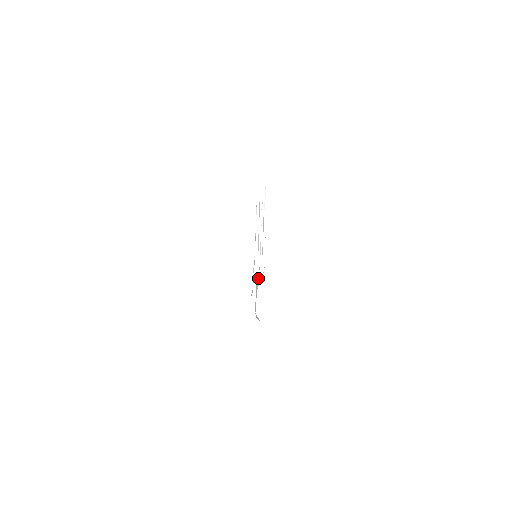
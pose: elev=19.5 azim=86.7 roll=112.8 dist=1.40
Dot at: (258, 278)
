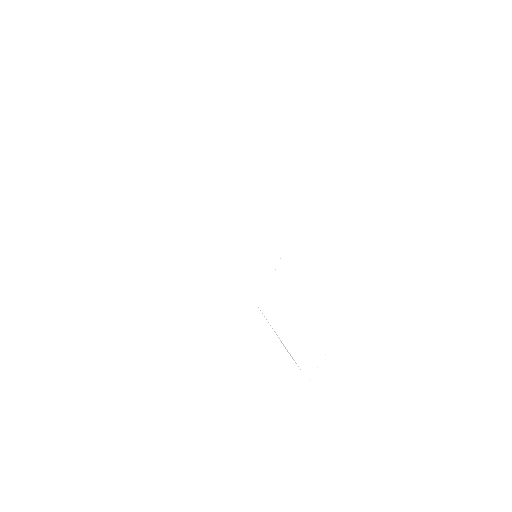
Dot at: occluded
